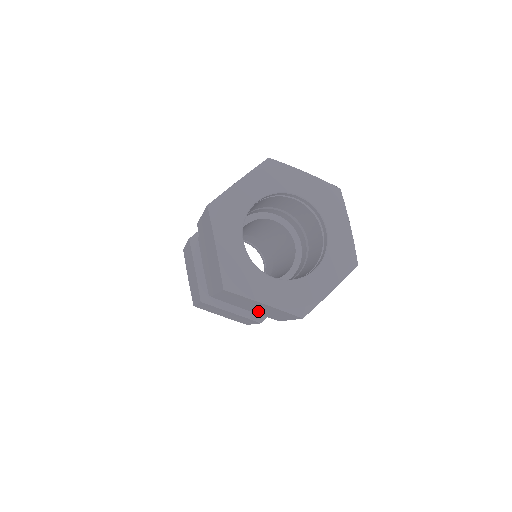
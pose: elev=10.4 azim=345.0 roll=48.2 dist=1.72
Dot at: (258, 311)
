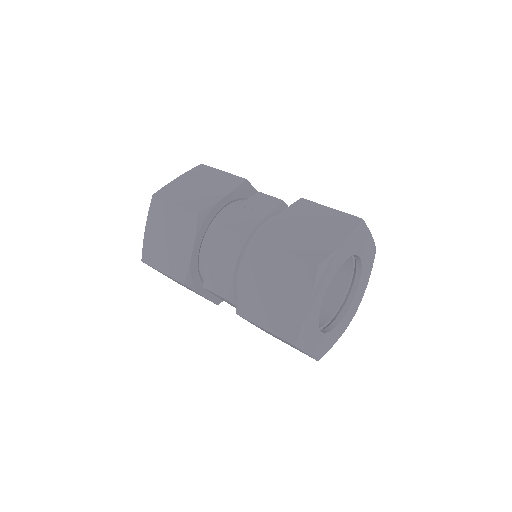
Dot at: occluded
